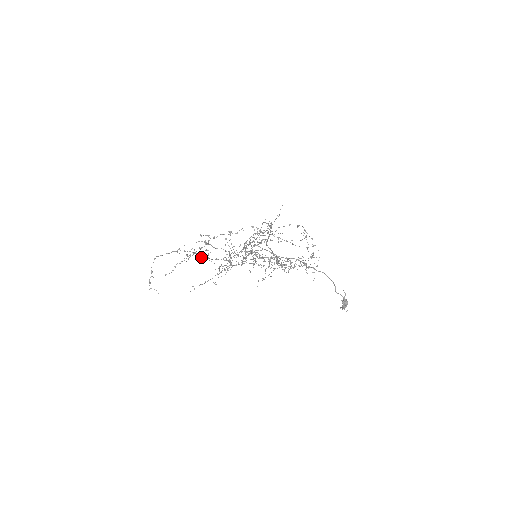
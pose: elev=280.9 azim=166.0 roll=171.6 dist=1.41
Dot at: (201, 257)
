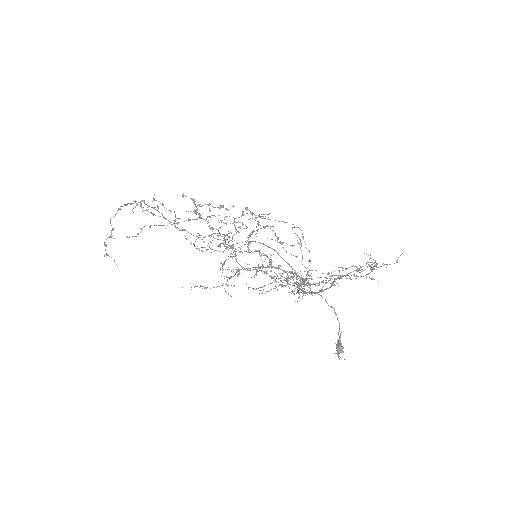
Dot at: occluded
